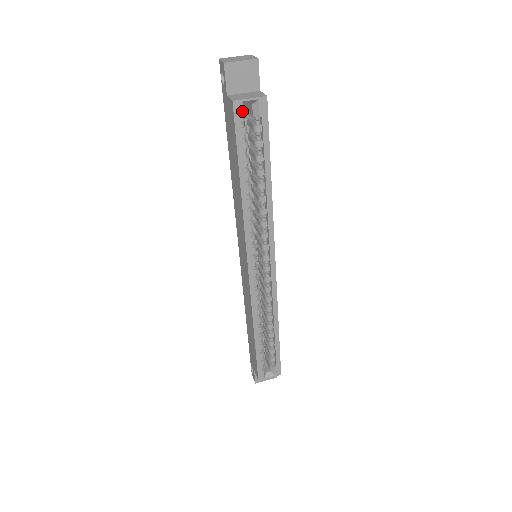
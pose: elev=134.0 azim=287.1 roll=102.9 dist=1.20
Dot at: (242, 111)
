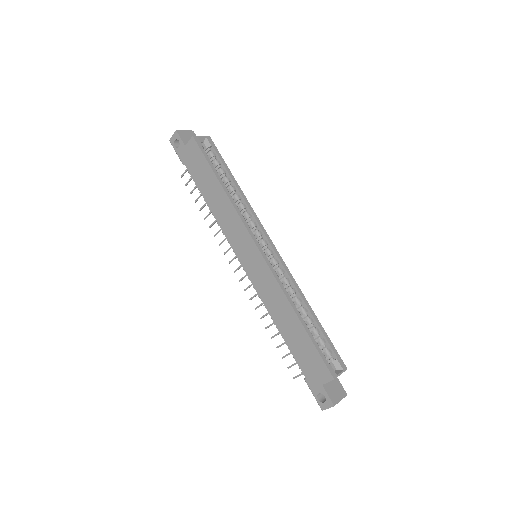
Dot at: (200, 142)
